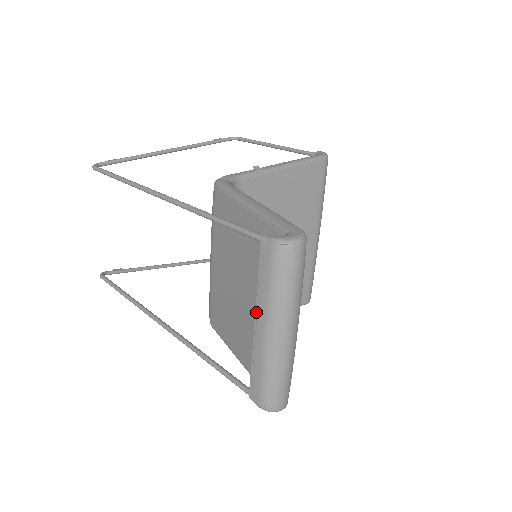
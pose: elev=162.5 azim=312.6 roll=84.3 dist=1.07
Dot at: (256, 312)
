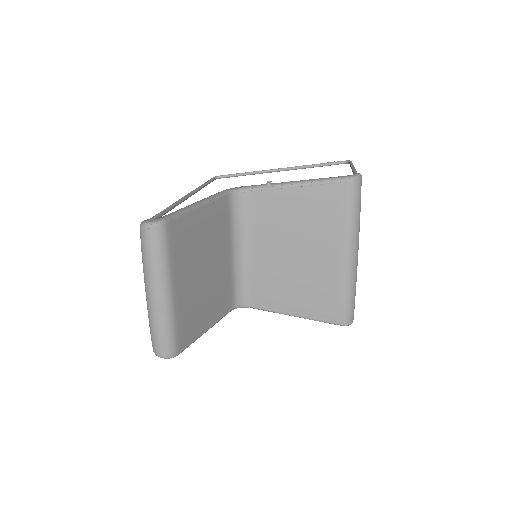
Dot at: occluded
